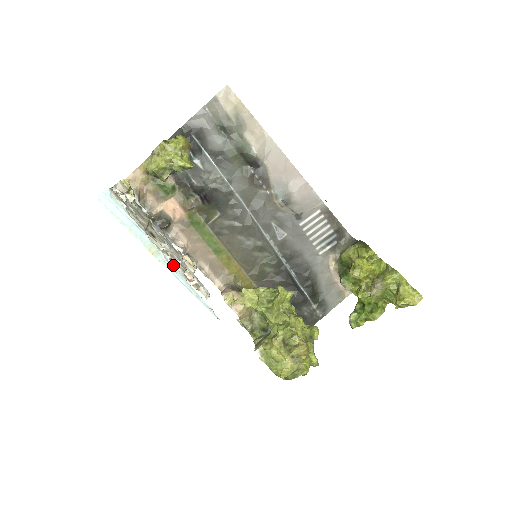
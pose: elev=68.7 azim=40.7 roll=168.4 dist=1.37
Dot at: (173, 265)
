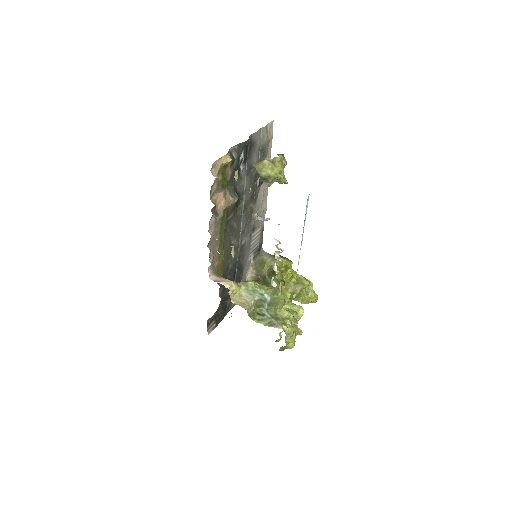
Dot at: occluded
